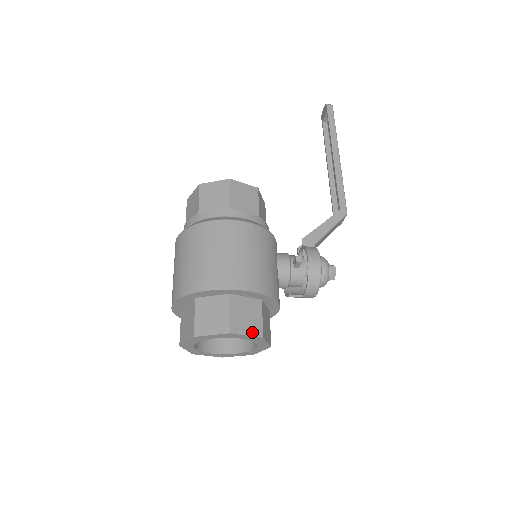
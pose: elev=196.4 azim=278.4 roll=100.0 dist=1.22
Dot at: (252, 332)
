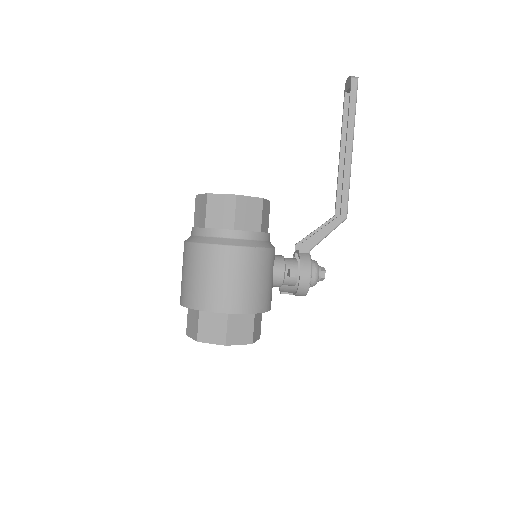
Dot at: (244, 341)
